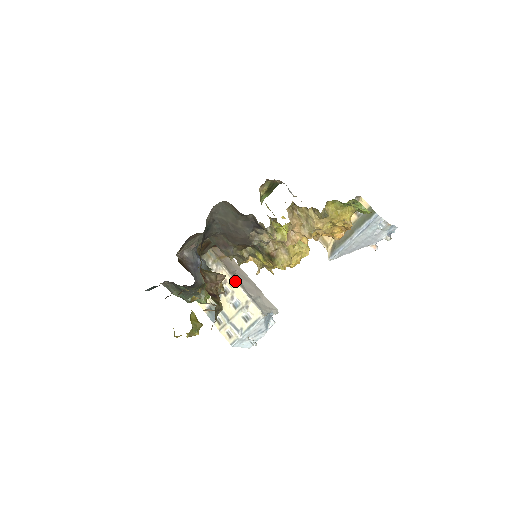
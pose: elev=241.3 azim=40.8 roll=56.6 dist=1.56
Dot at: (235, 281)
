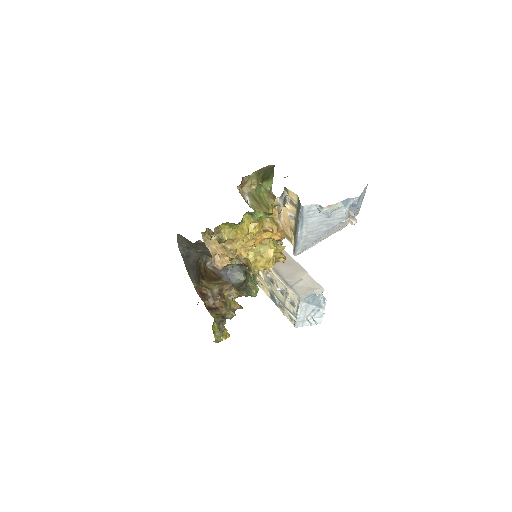
Dot at: (272, 271)
